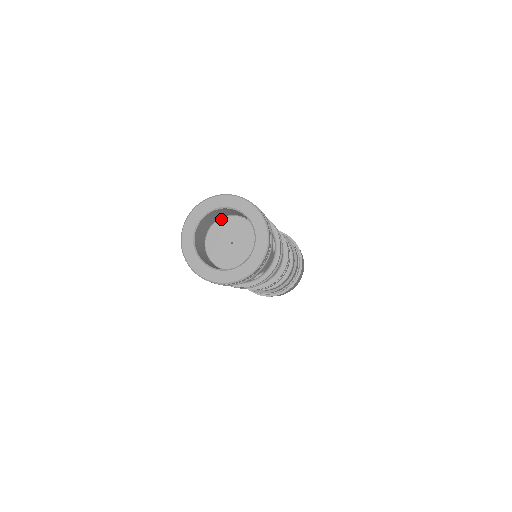
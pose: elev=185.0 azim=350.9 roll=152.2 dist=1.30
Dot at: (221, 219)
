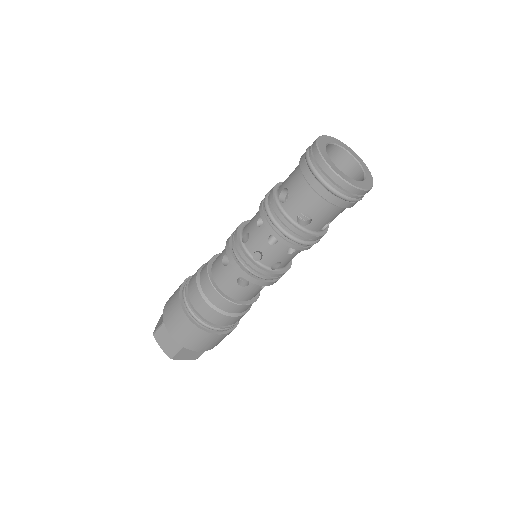
Dot at: occluded
